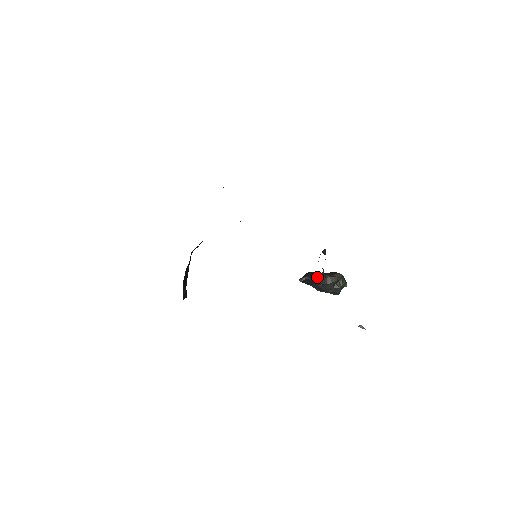
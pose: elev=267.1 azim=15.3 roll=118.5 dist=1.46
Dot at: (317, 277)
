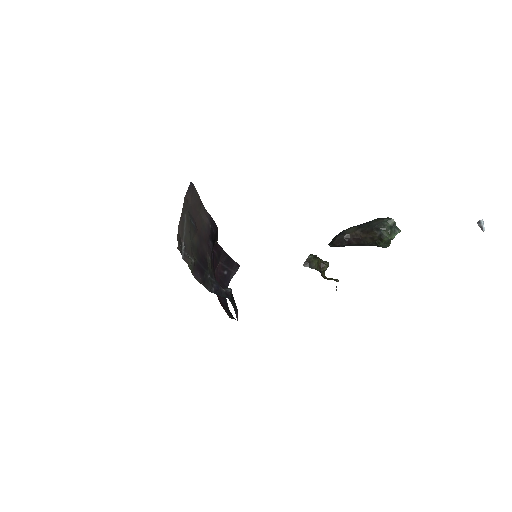
Dot at: (347, 241)
